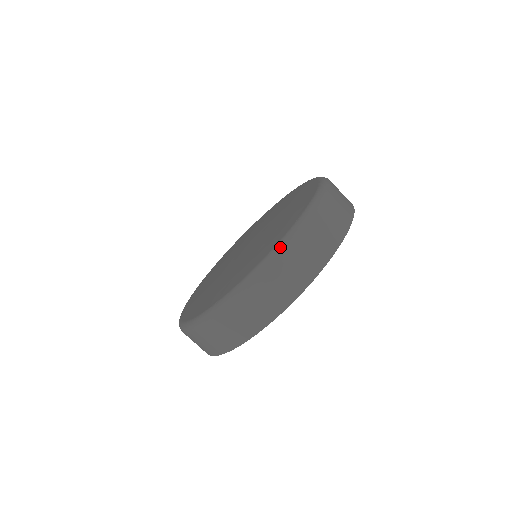
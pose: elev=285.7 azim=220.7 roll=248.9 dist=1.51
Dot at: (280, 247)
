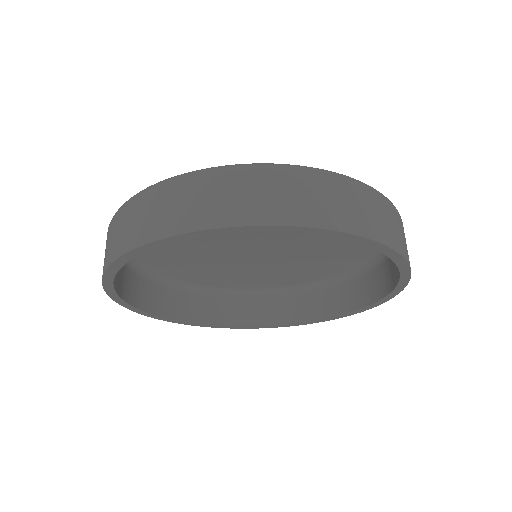
Dot at: occluded
